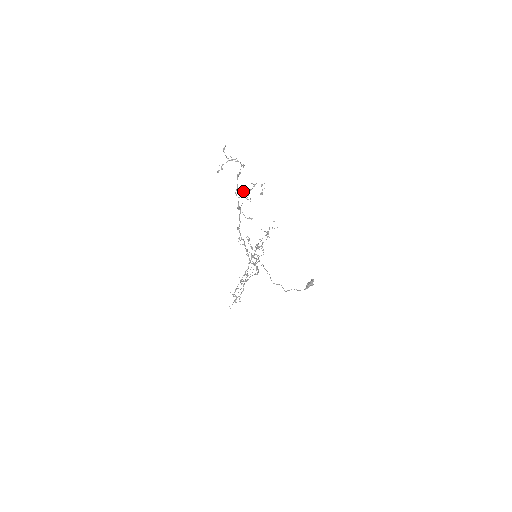
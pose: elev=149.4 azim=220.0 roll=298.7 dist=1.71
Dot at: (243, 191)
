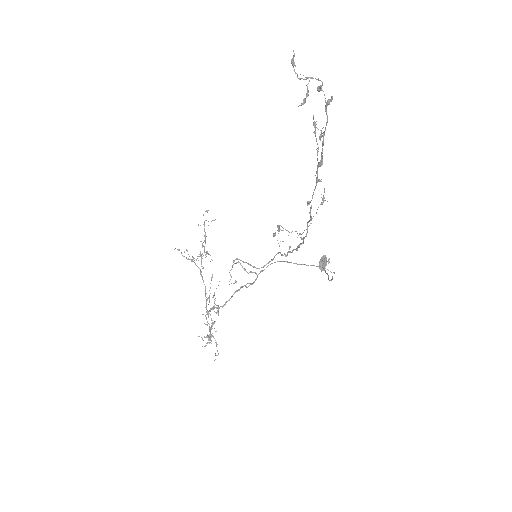
Dot at: (323, 133)
